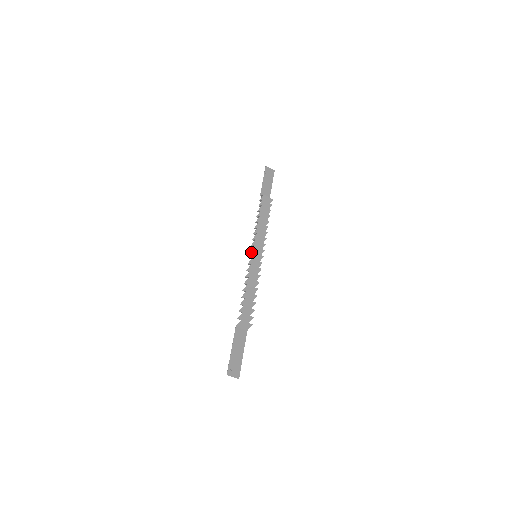
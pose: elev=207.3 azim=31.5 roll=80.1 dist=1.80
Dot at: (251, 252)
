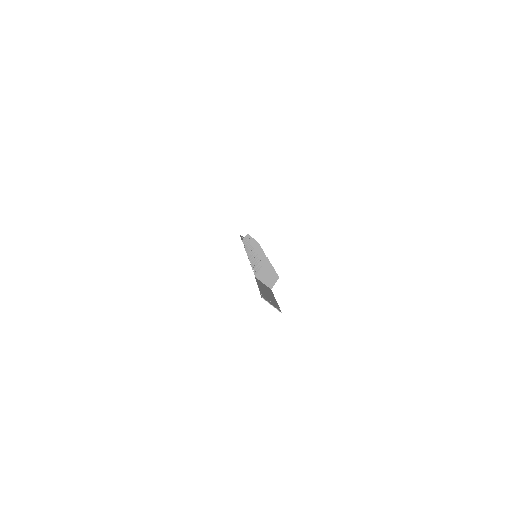
Dot at: occluded
